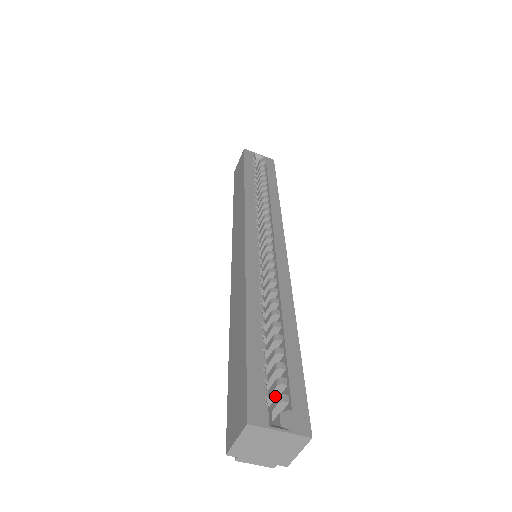
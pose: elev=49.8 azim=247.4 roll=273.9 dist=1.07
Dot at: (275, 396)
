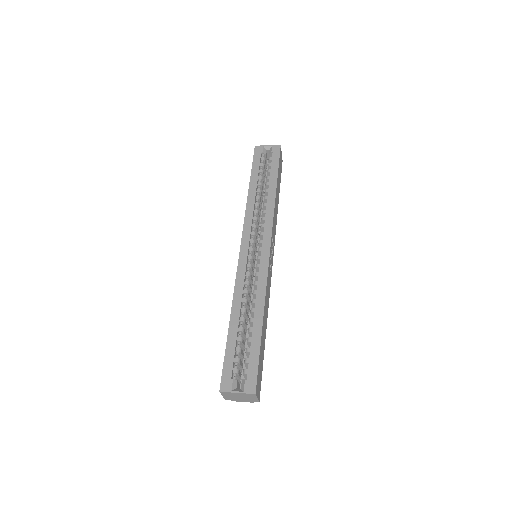
Dot at: occluded
